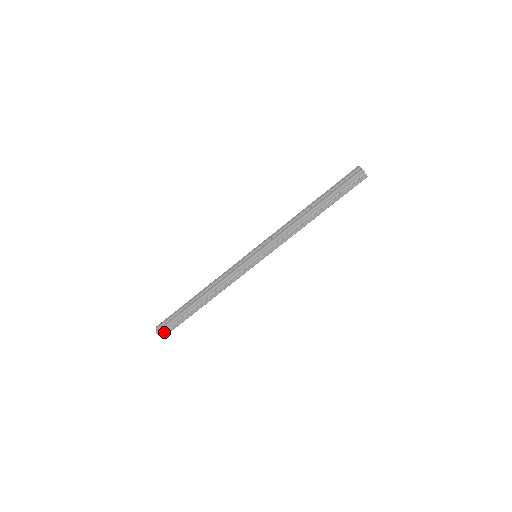
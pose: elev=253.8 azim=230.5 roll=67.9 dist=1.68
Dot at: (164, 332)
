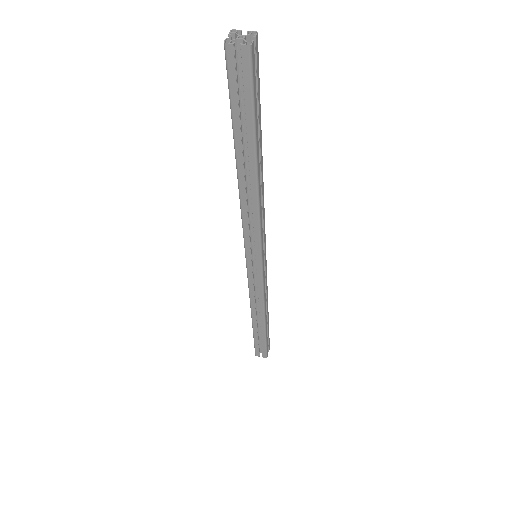
Dot at: (262, 353)
